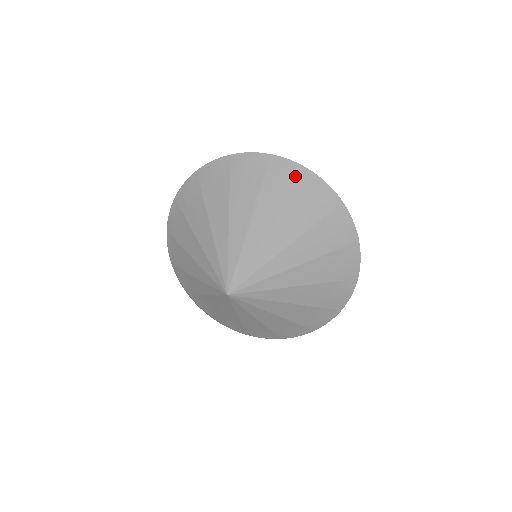
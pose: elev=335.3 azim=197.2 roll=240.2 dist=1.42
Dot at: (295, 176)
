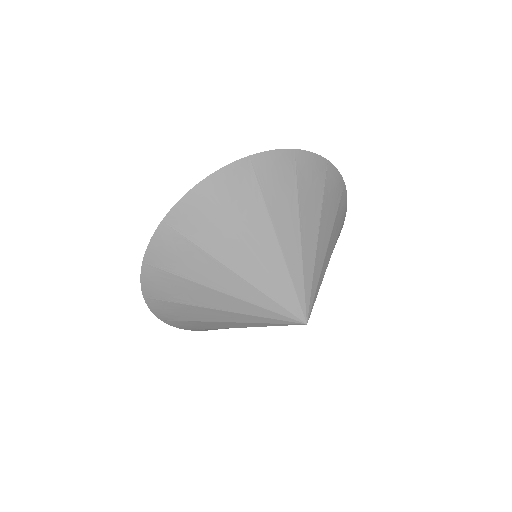
Dot at: (339, 188)
